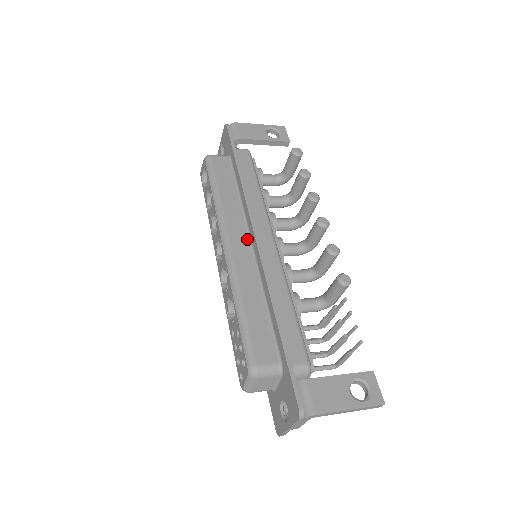
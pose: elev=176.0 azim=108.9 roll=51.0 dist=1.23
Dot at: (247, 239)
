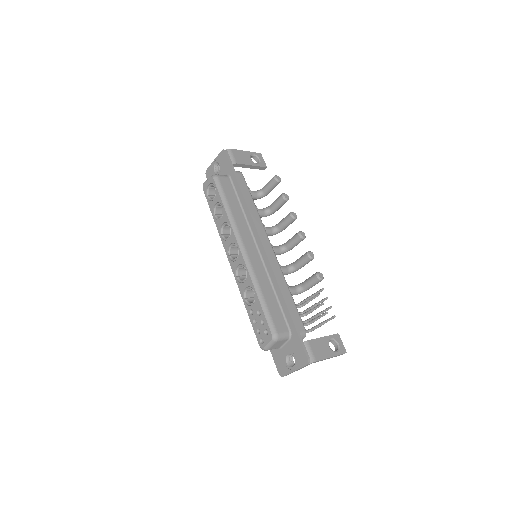
Dot at: (254, 245)
